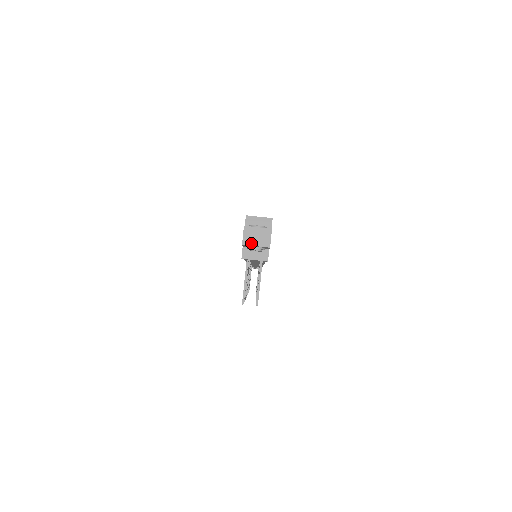
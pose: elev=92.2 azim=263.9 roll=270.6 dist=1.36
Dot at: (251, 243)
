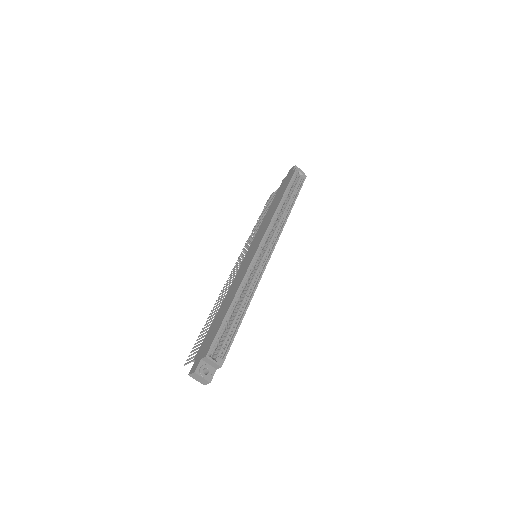
Dot at: (194, 378)
